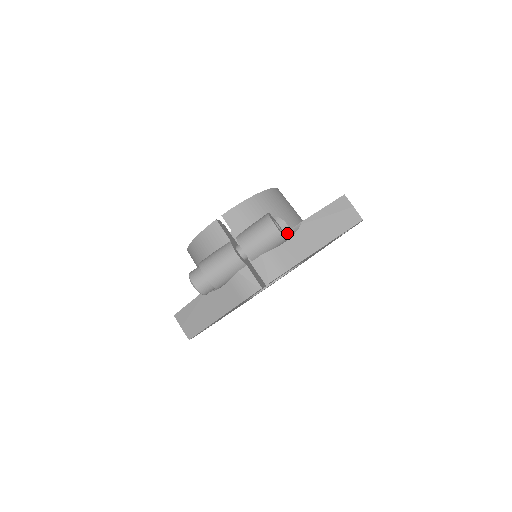
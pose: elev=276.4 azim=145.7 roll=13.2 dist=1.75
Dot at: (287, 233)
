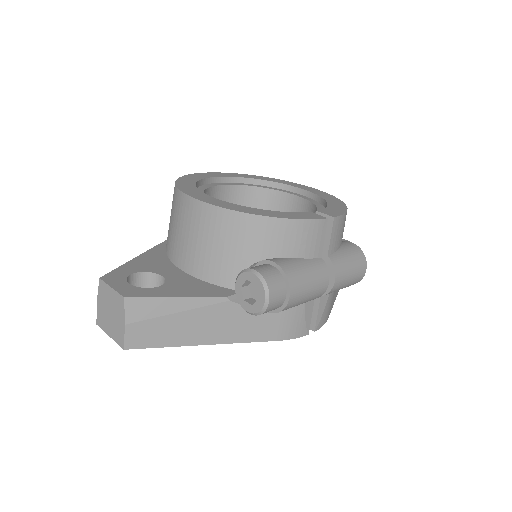
Dot at: occluded
